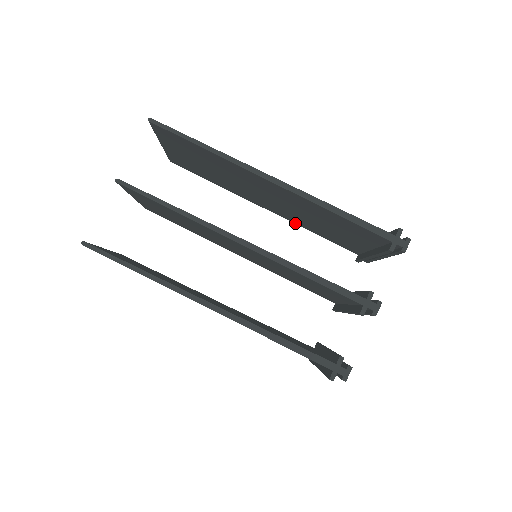
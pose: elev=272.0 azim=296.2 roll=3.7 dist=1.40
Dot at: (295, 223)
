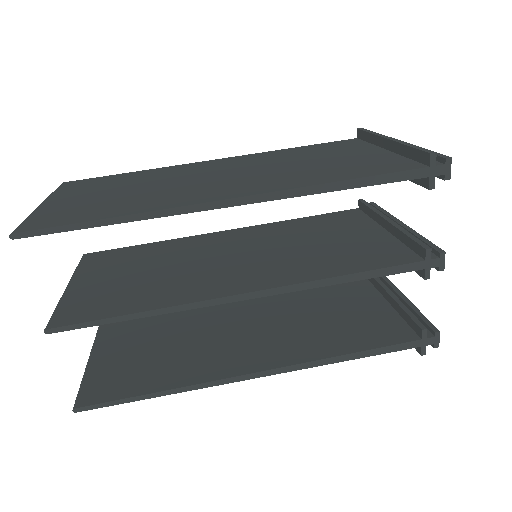
Dot at: occluded
